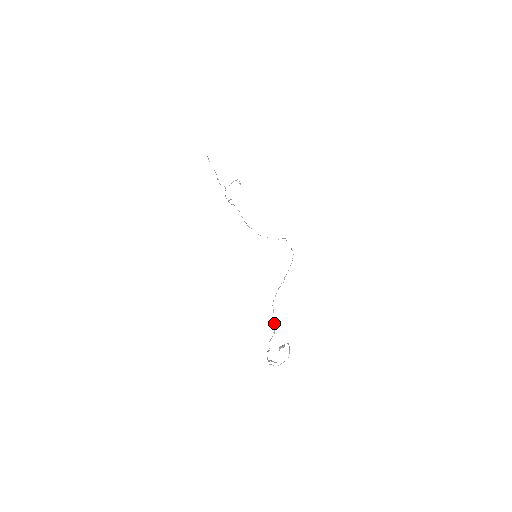
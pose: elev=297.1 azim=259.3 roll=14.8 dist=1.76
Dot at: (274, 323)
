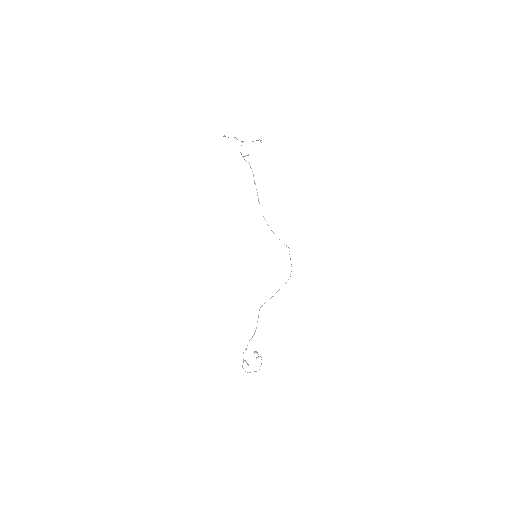
Dot at: occluded
